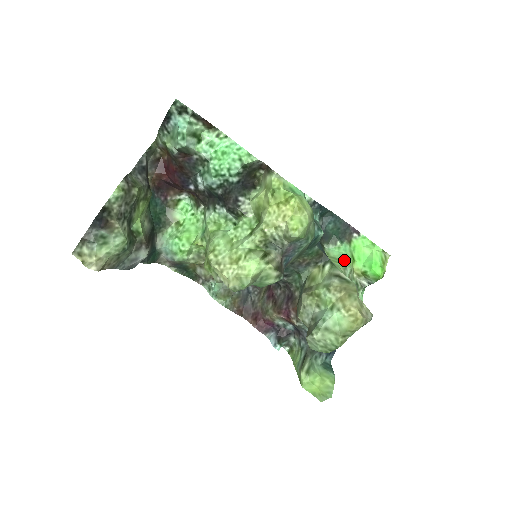
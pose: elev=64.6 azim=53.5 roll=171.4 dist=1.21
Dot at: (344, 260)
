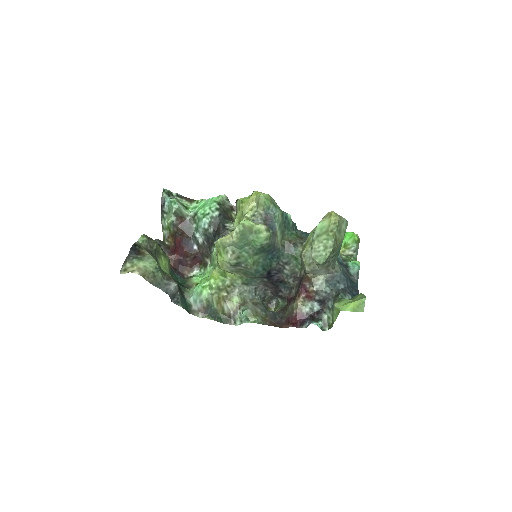
Dot at: occluded
